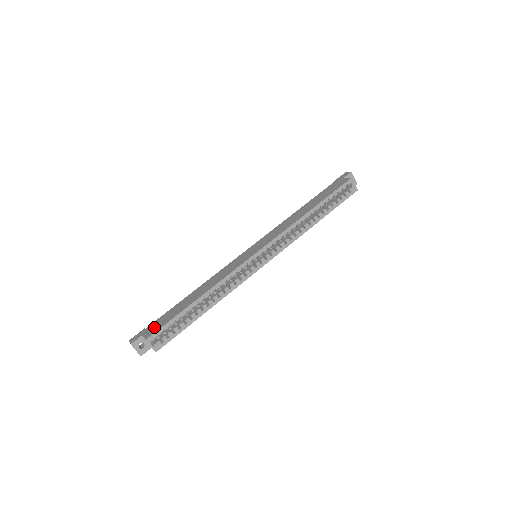
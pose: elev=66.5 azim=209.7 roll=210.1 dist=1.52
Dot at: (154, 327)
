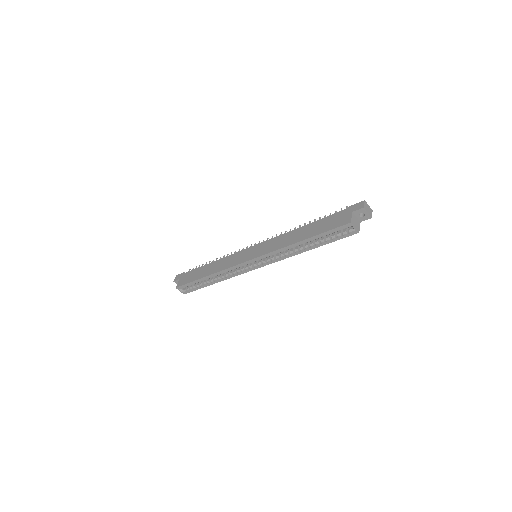
Dot at: (184, 279)
